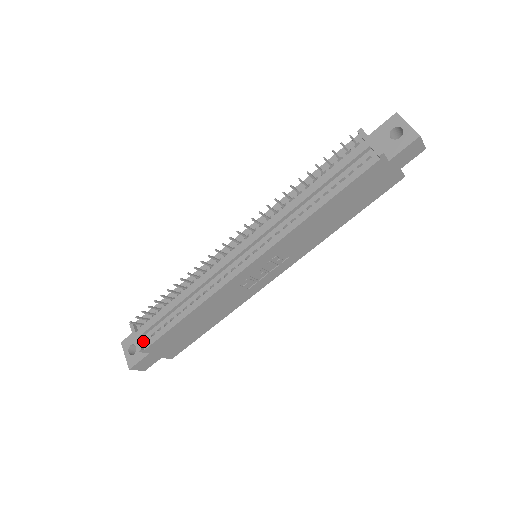
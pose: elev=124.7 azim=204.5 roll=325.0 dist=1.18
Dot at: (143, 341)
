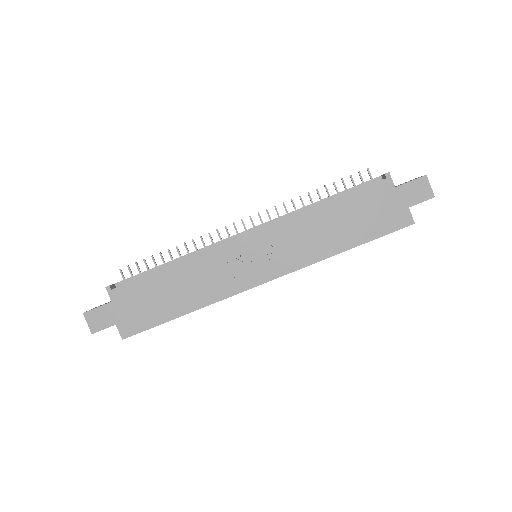
Dot at: (116, 287)
